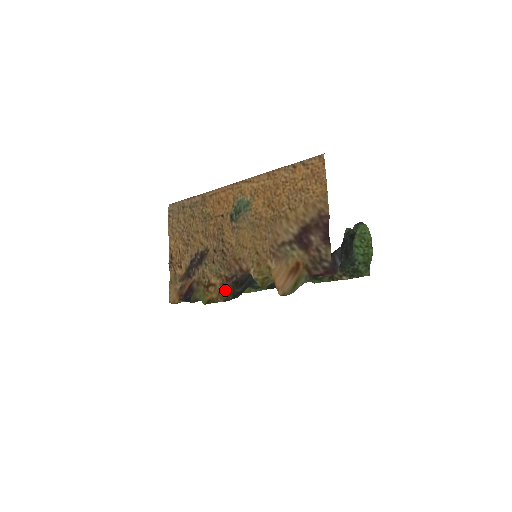
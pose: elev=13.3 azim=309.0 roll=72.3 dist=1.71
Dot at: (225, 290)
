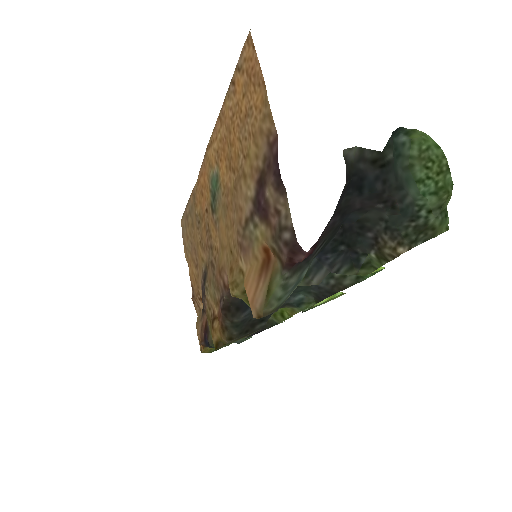
Dot at: (221, 323)
